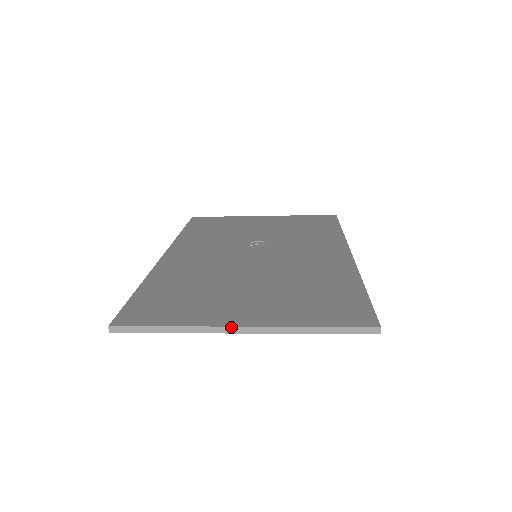
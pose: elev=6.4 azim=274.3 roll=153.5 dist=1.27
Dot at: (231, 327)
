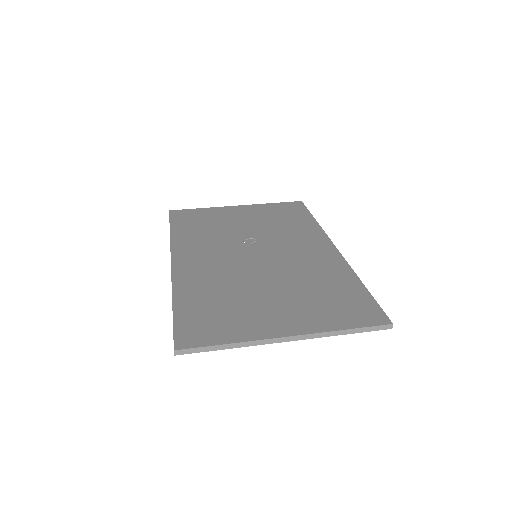
Dot at: (279, 338)
